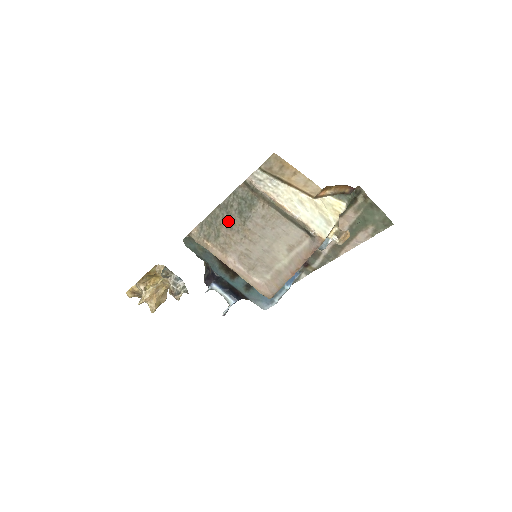
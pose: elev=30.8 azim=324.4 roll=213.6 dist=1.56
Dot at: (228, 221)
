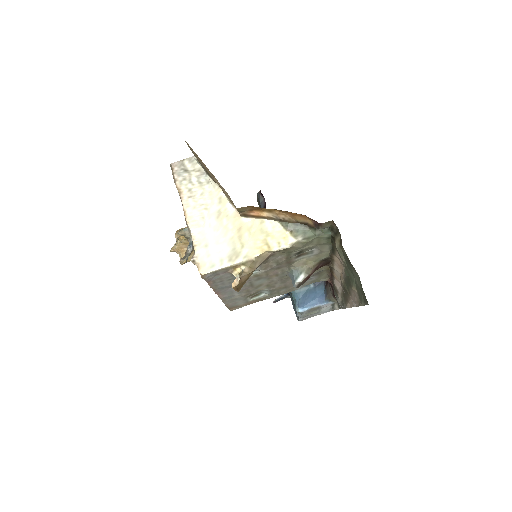
Dot at: occluded
